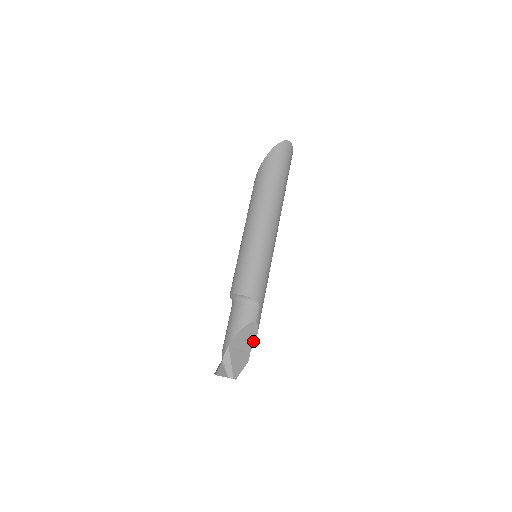
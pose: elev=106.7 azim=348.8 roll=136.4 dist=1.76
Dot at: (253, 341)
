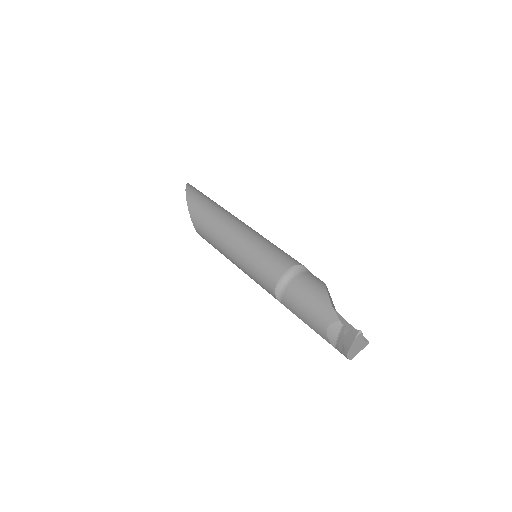
Dot at: occluded
